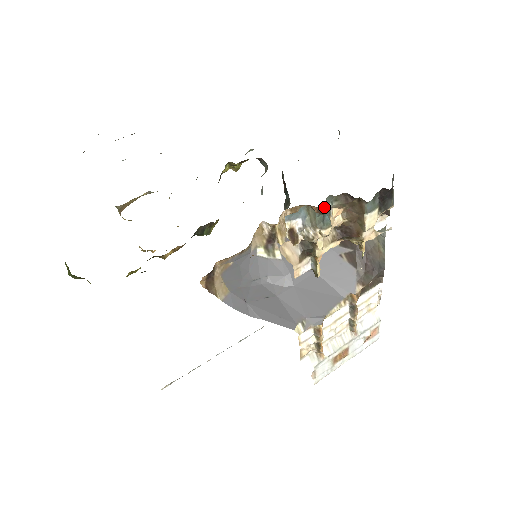
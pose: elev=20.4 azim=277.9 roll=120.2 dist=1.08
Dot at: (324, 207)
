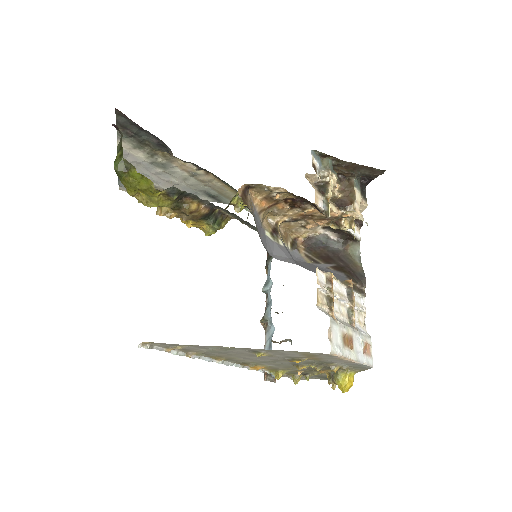
Dot at: (308, 238)
